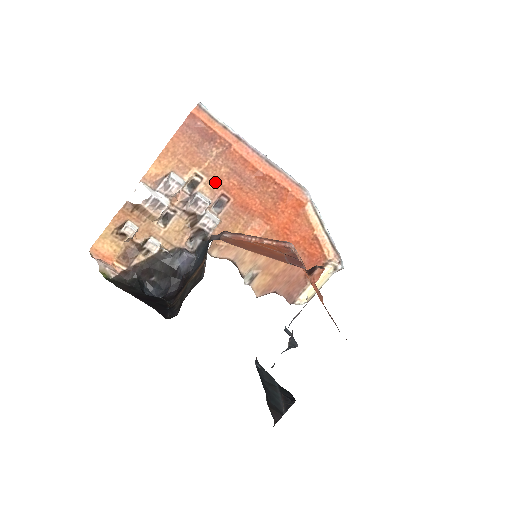
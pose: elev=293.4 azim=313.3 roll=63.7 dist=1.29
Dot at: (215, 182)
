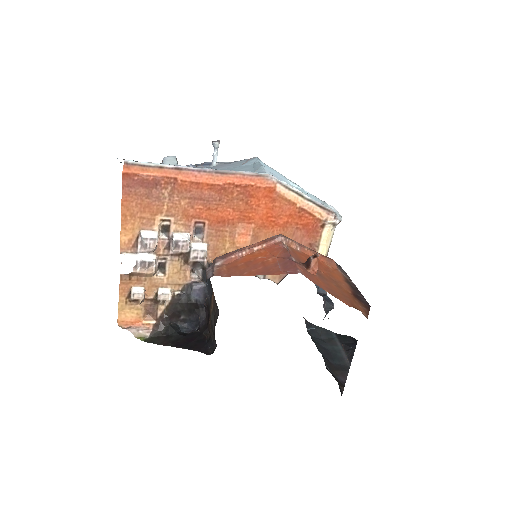
Dot at: (183, 217)
